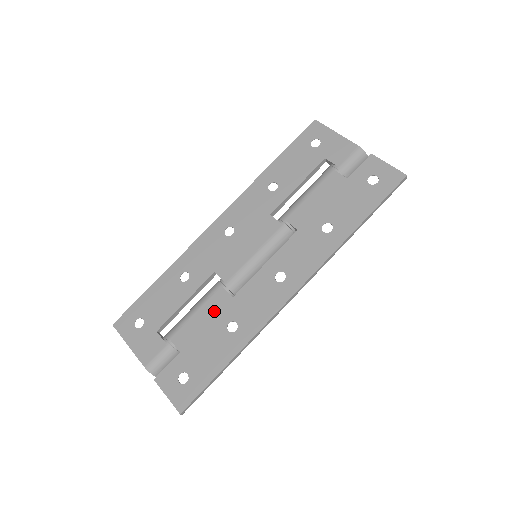
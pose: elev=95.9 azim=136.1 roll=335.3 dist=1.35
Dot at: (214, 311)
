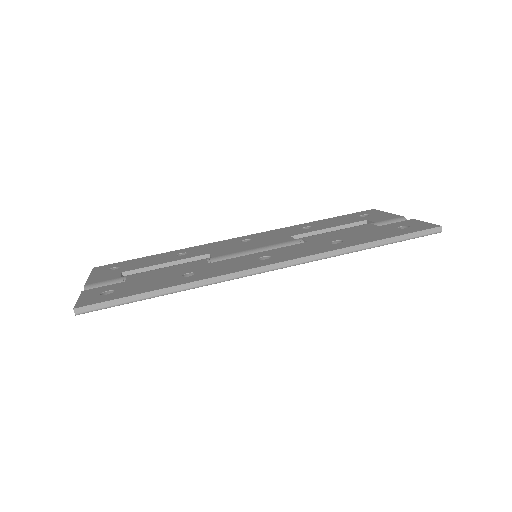
Dot at: (184, 267)
